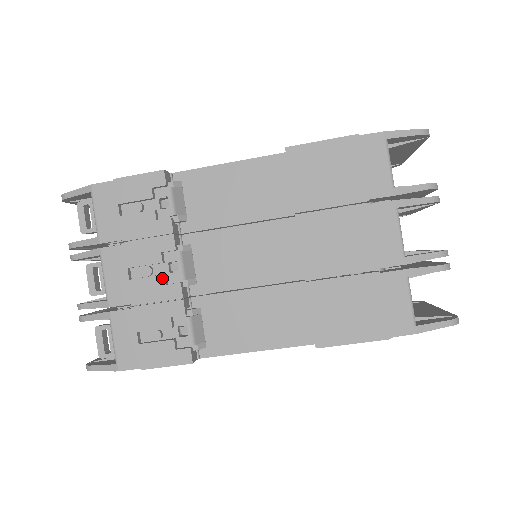
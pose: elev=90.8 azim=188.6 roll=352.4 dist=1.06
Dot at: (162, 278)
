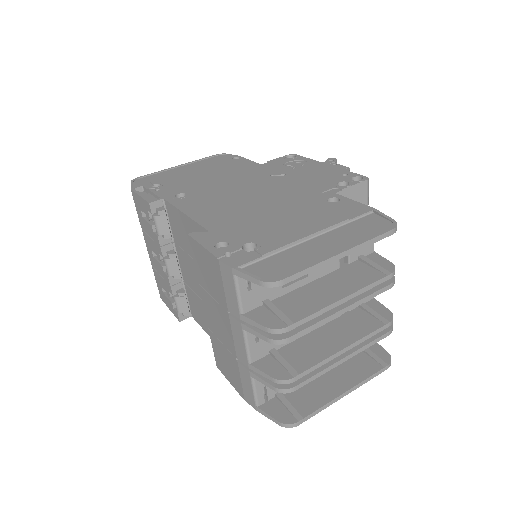
Dot at: (162, 267)
